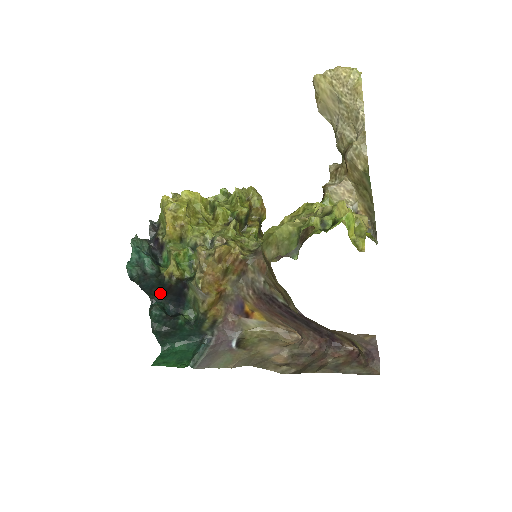
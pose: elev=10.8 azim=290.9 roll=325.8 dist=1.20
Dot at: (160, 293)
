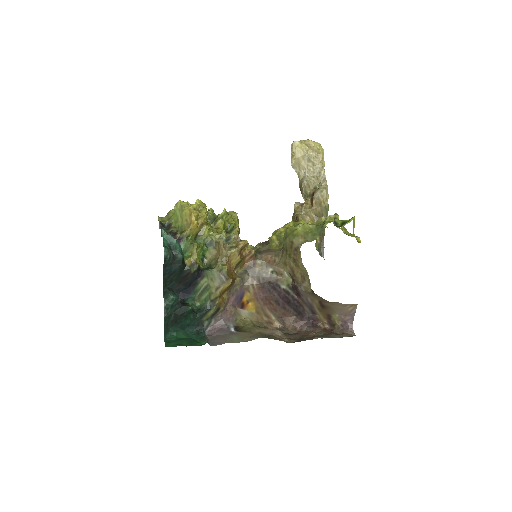
Dot at: (172, 282)
